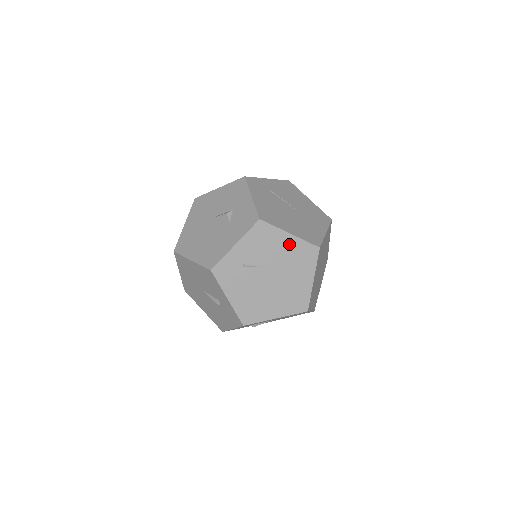
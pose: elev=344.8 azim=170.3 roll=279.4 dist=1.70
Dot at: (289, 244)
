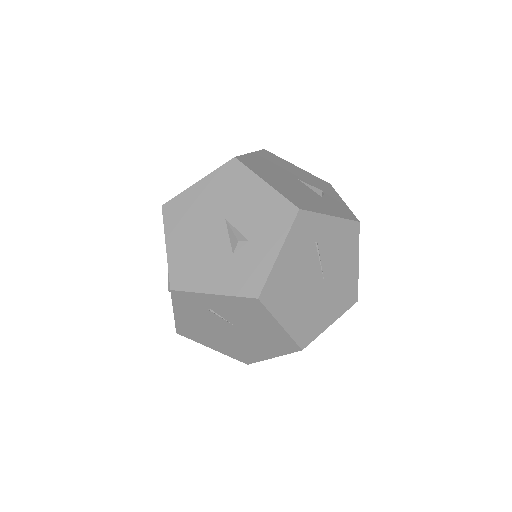
Dot at: (273, 329)
